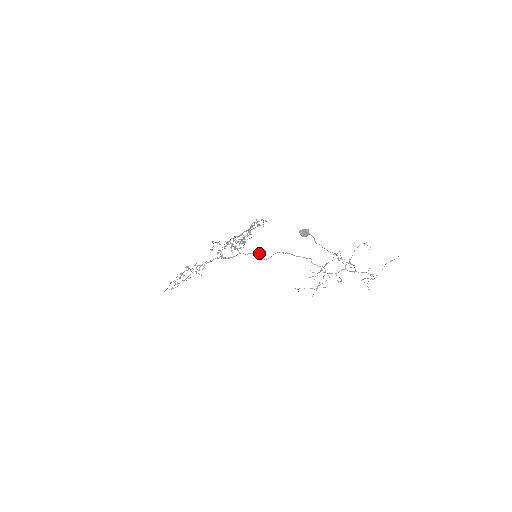
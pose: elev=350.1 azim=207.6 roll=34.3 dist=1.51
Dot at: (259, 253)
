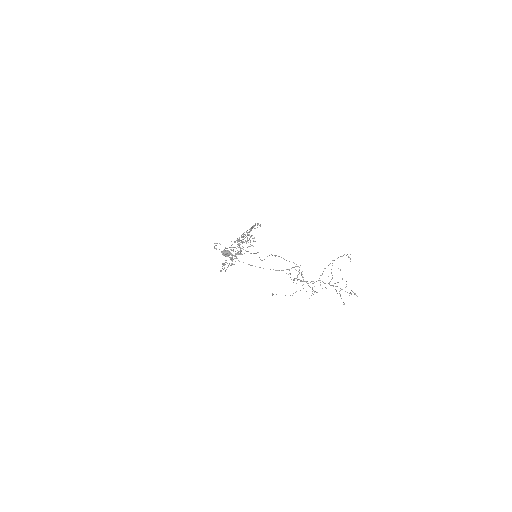
Dot at: occluded
